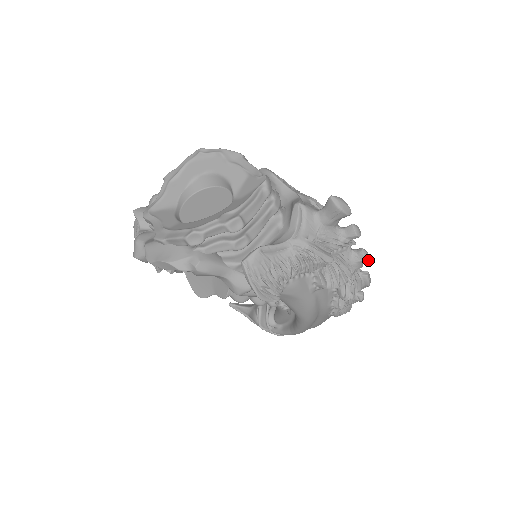
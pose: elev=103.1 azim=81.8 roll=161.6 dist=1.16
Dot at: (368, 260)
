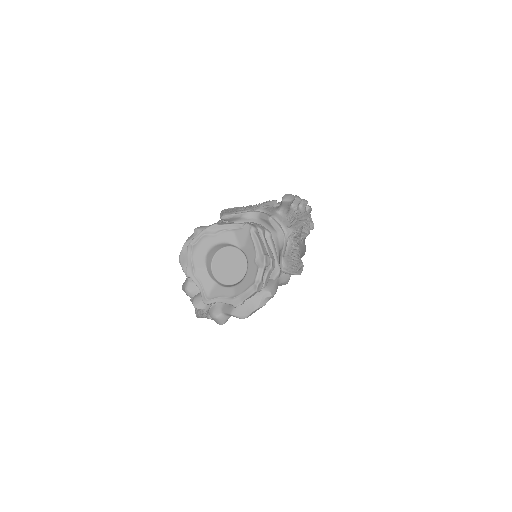
Dot at: occluded
